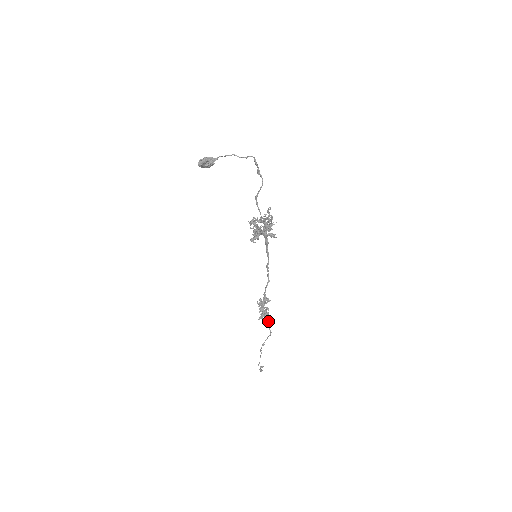
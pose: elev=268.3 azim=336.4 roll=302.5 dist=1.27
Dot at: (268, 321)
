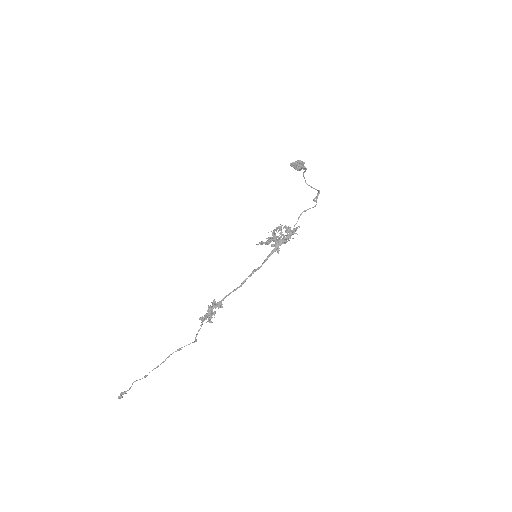
Dot at: (200, 328)
